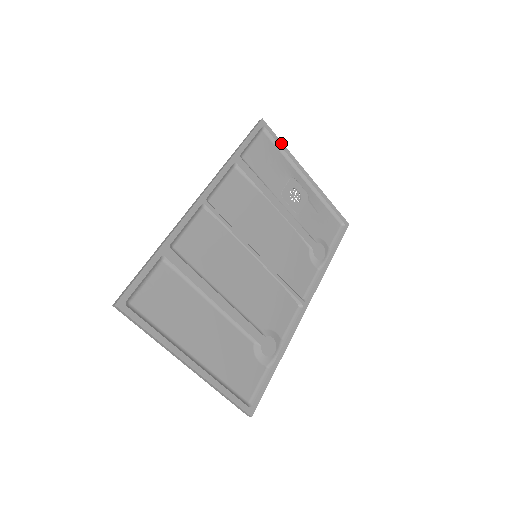
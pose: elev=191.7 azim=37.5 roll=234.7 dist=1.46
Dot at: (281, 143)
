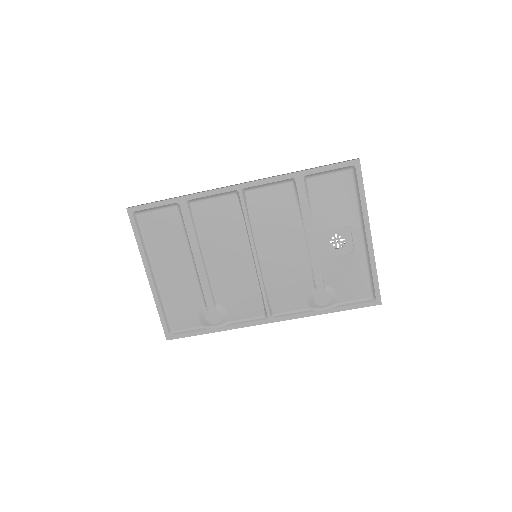
Dot at: (363, 191)
